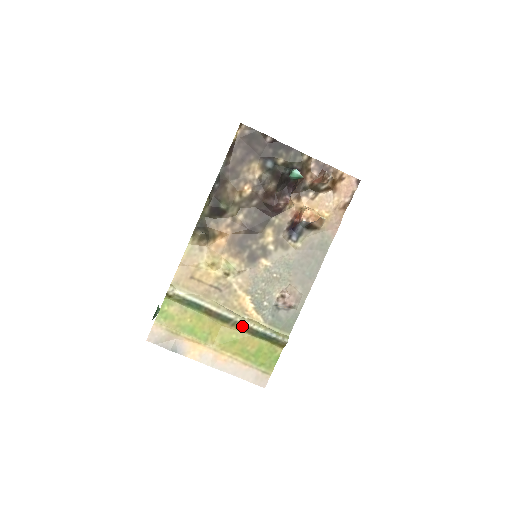
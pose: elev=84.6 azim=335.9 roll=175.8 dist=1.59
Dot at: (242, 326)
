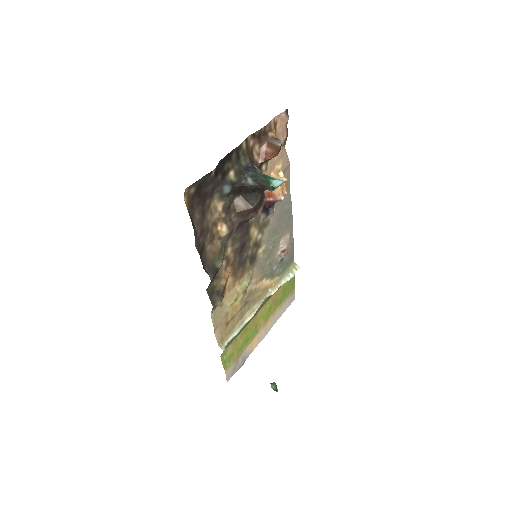
Dot at: occluded
